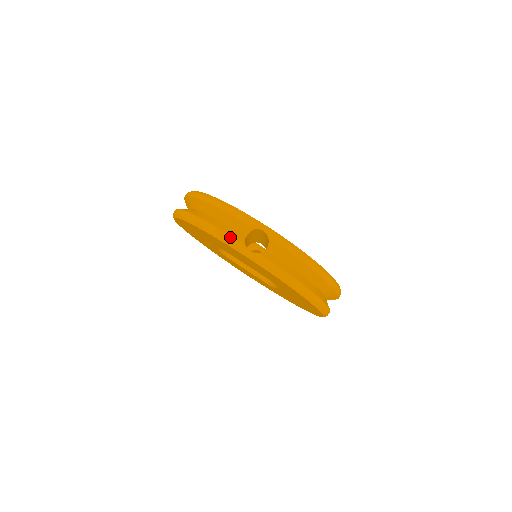
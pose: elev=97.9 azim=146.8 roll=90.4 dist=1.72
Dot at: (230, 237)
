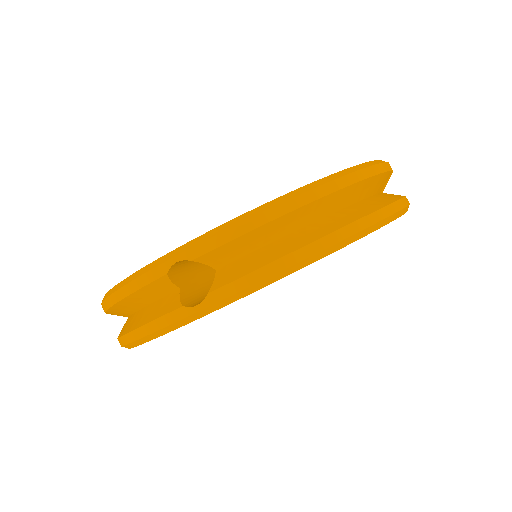
Dot at: (161, 320)
